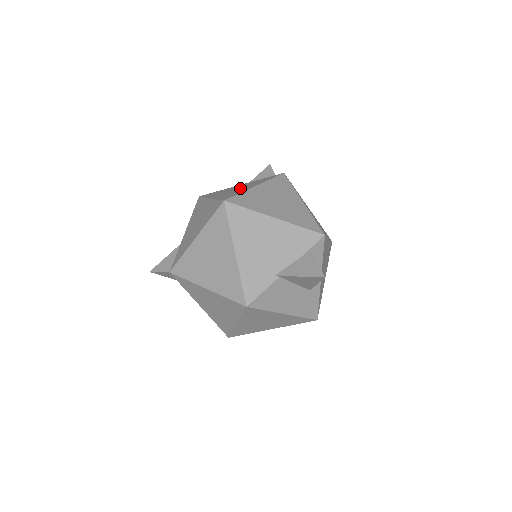
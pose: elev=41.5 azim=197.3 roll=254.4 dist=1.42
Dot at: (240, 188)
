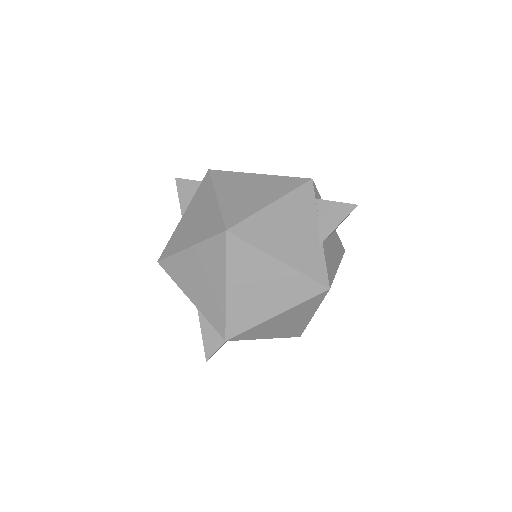
Dot at: (200, 214)
